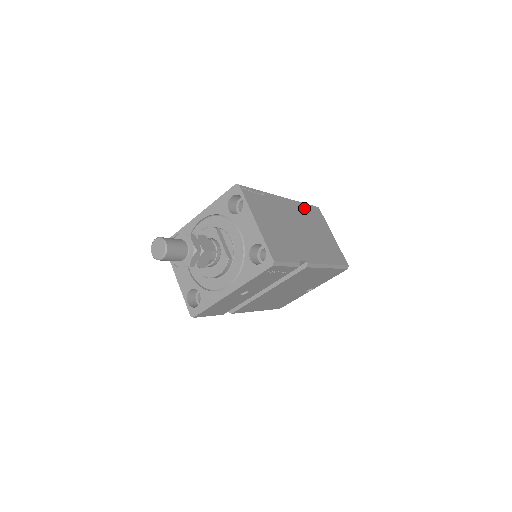
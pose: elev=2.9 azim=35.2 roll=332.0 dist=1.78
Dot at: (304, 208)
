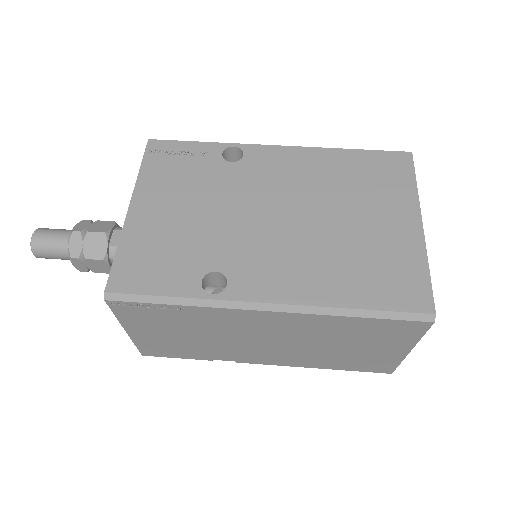
Dot at: (341, 322)
